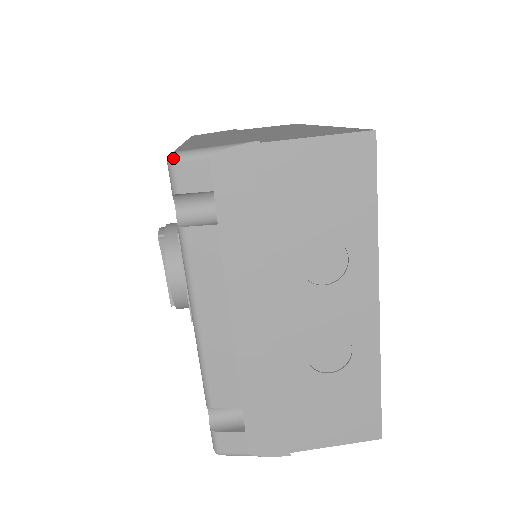
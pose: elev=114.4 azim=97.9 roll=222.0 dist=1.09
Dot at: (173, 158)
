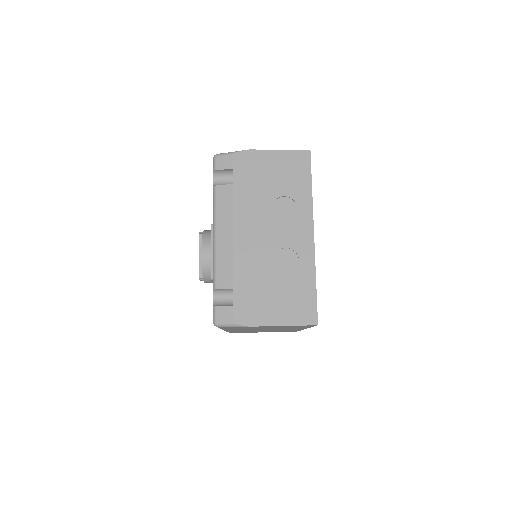
Dot at: (216, 155)
